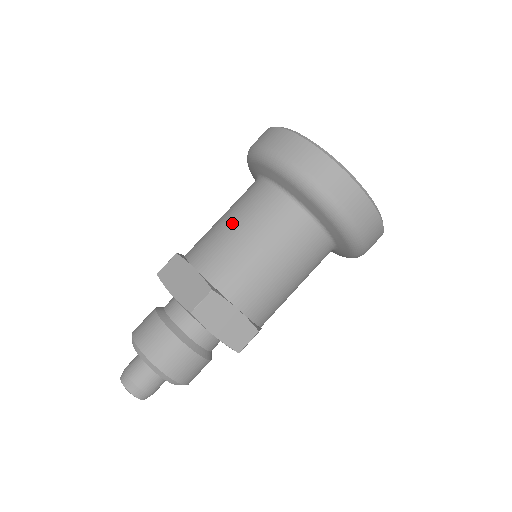
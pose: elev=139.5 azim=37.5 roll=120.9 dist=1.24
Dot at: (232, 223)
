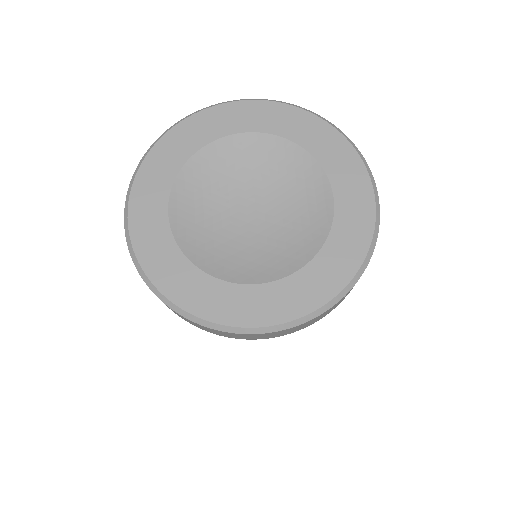
Dot at: occluded
